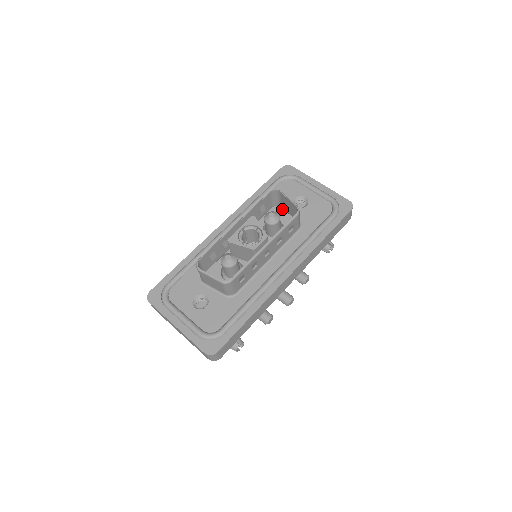
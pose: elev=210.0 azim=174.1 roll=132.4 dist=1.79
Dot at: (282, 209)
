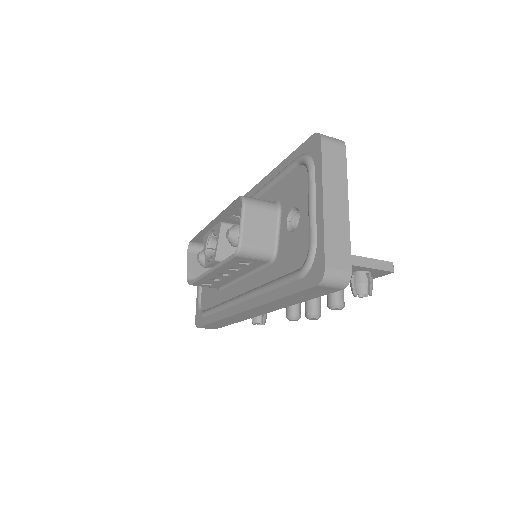
Dot at: (281, 214)
